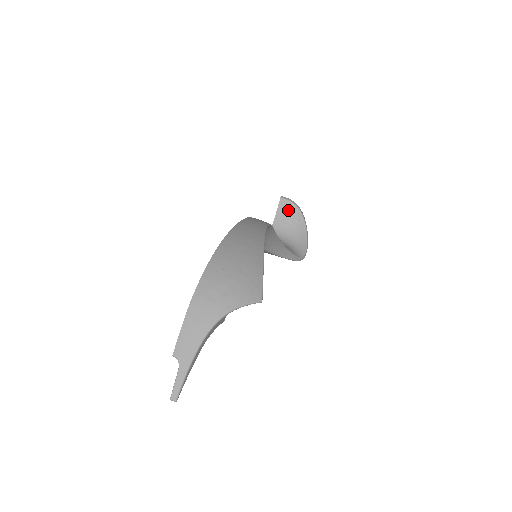
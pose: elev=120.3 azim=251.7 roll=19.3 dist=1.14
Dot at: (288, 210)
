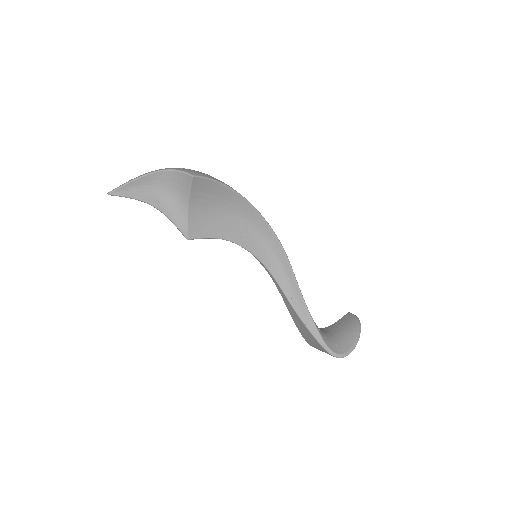
Dot at: (348, 320)
